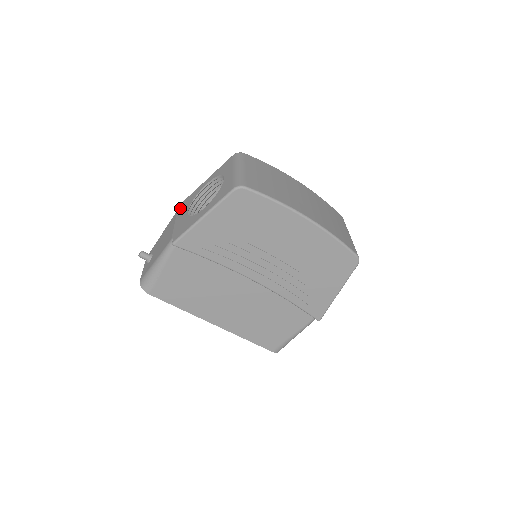
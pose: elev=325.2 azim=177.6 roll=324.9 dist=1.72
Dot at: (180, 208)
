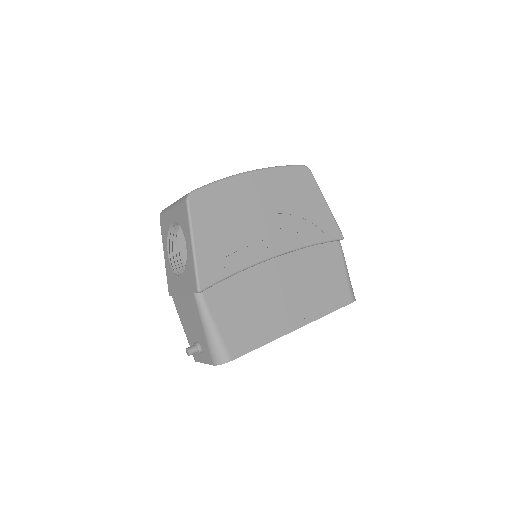
Dot at: (172, 292)
